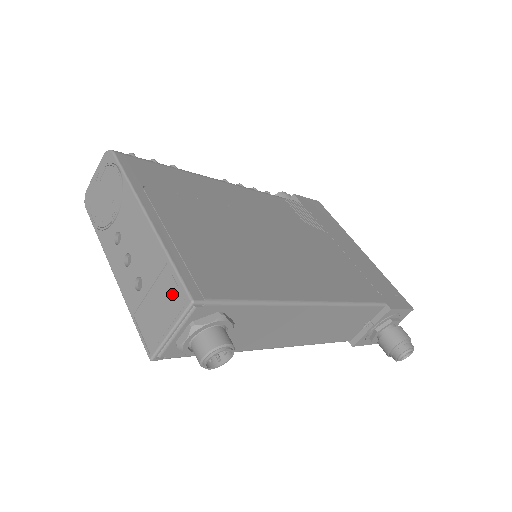
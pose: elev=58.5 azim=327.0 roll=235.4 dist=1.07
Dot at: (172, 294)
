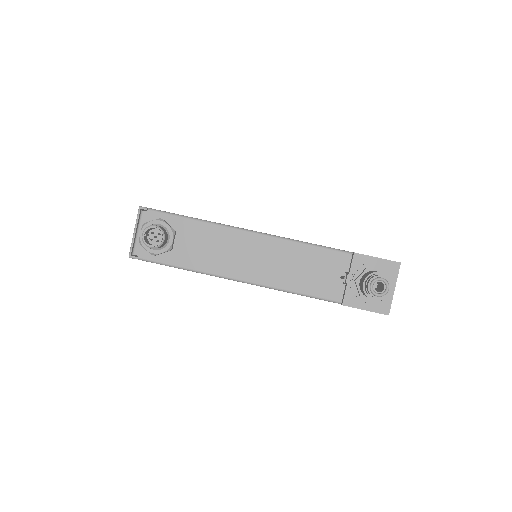
Dot at: occluded
